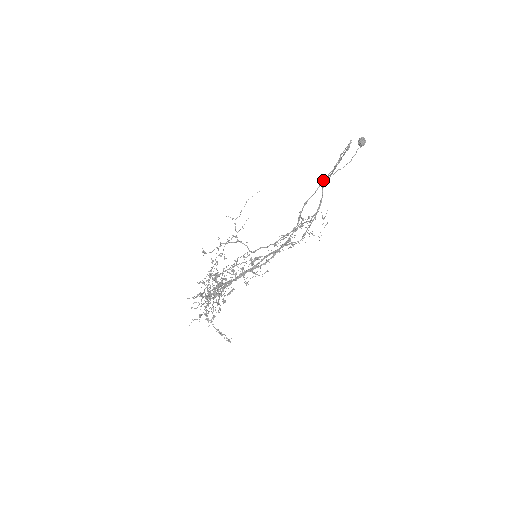
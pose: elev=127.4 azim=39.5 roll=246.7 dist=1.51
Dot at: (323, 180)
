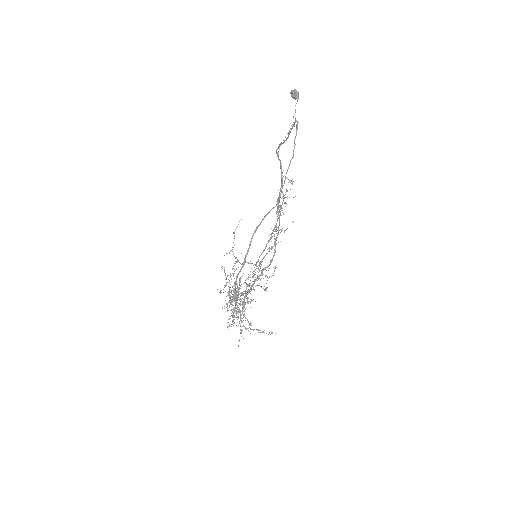
Dot at: (287, 169)
